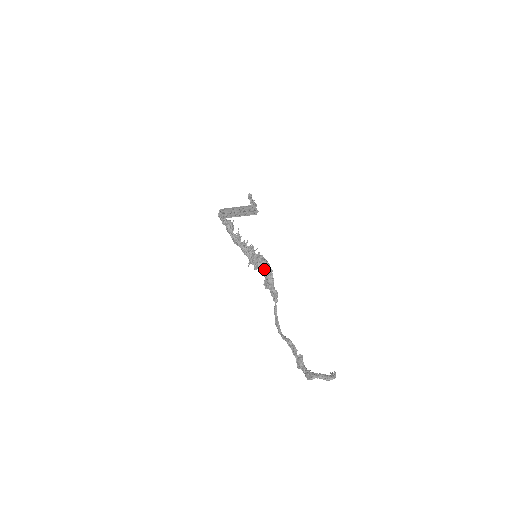
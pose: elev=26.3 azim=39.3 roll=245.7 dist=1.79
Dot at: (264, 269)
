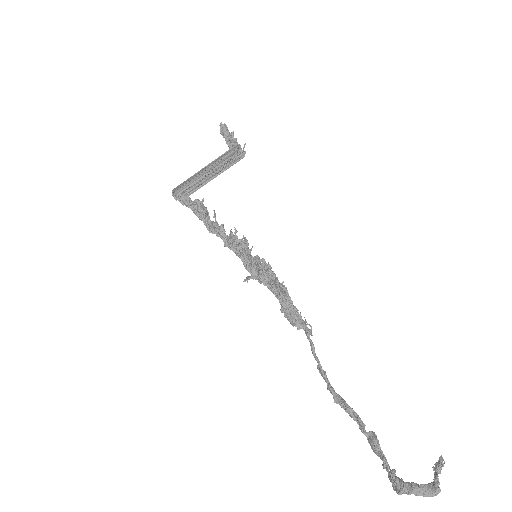
Dot at: (272, 288)
